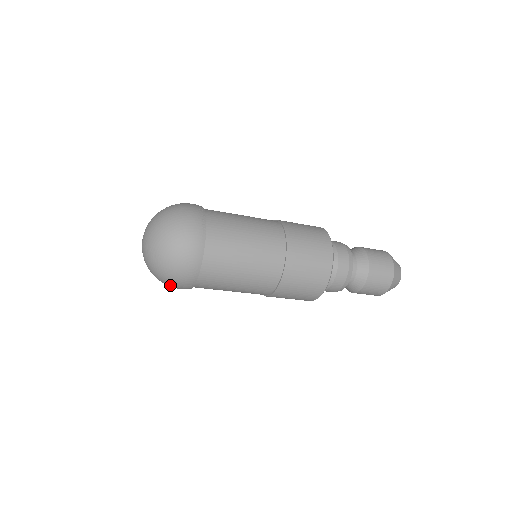
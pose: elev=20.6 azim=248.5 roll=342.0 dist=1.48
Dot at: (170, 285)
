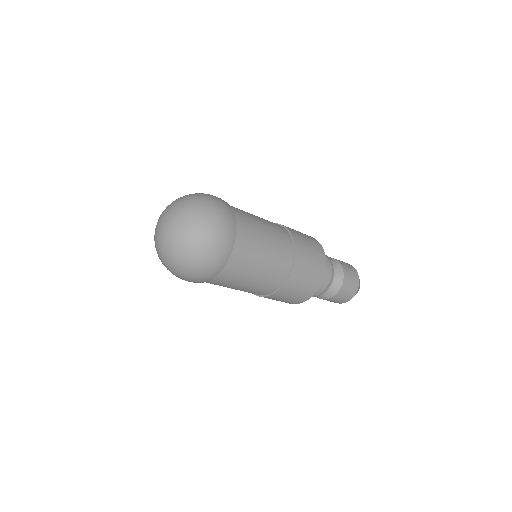
Dot at: (190, 275)
